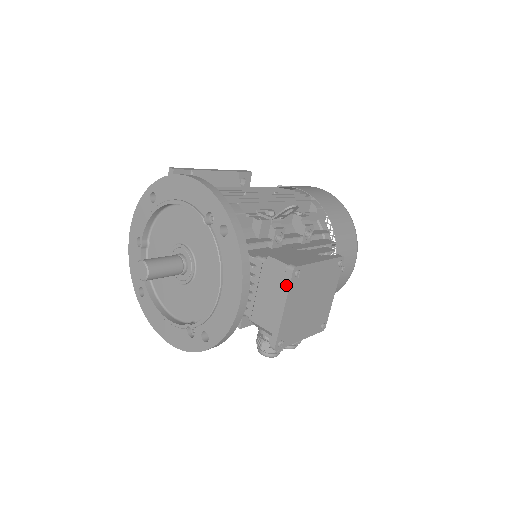
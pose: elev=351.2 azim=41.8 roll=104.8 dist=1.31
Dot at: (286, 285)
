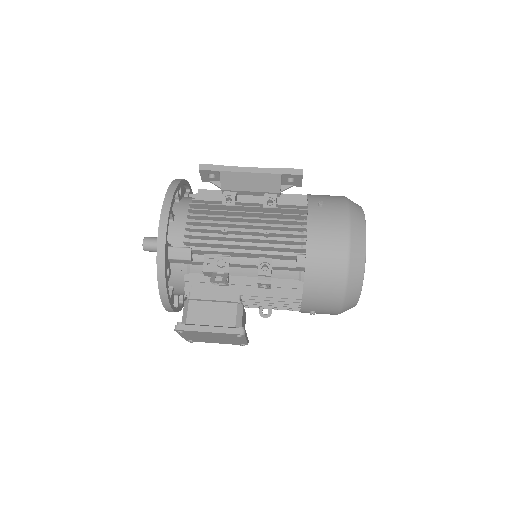
Dot at: occluded
